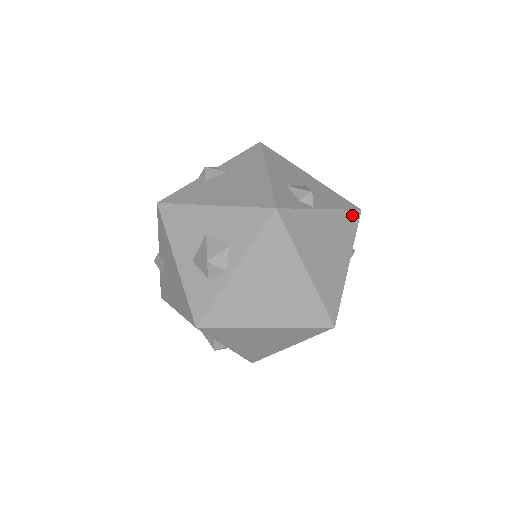
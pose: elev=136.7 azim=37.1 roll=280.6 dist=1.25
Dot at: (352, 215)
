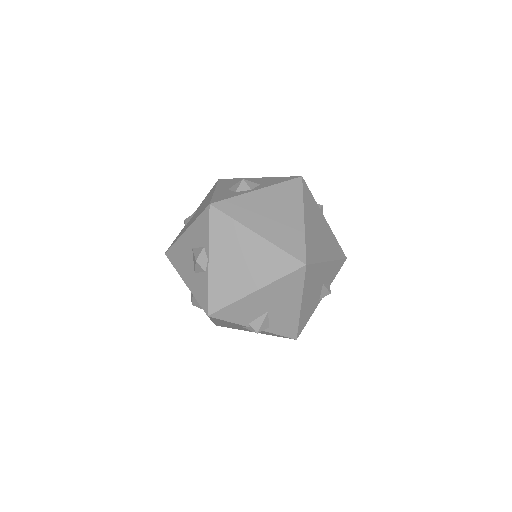
Dot at: (340, 250)
